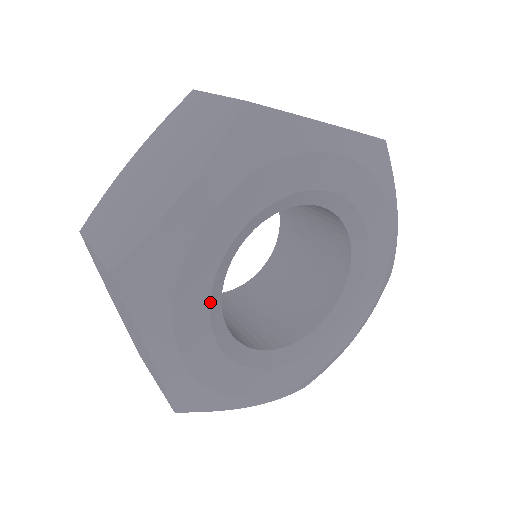
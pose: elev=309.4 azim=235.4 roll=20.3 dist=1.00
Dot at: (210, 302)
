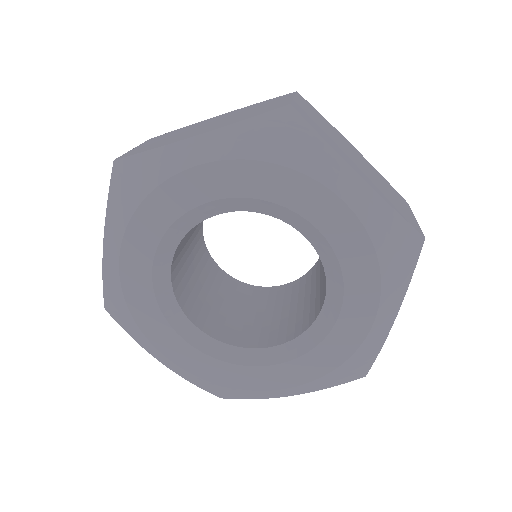
Dot at: (163, 237)
